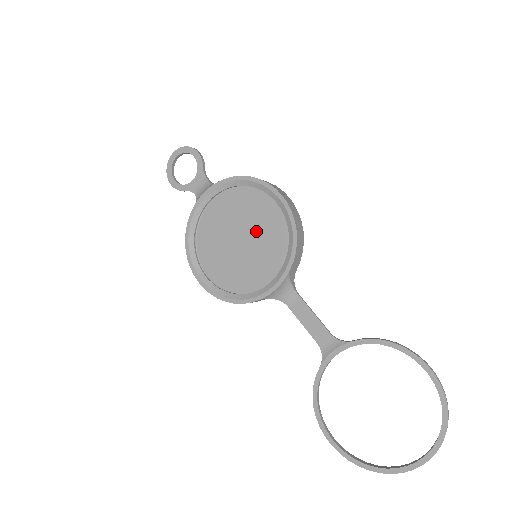
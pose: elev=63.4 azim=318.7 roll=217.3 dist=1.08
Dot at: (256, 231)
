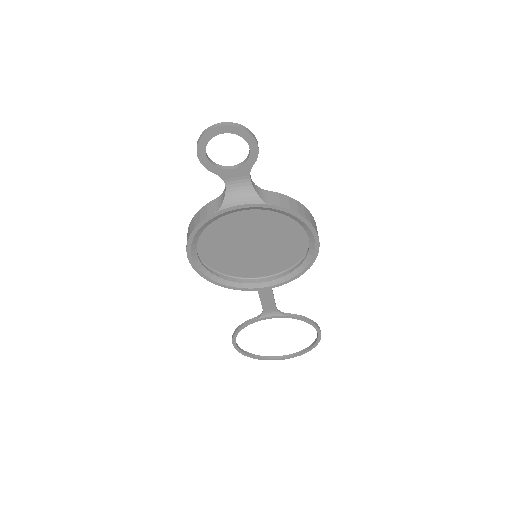
Dot at: (270, 241)
